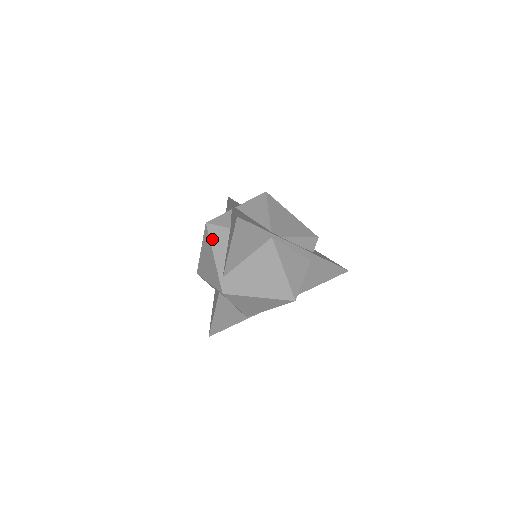
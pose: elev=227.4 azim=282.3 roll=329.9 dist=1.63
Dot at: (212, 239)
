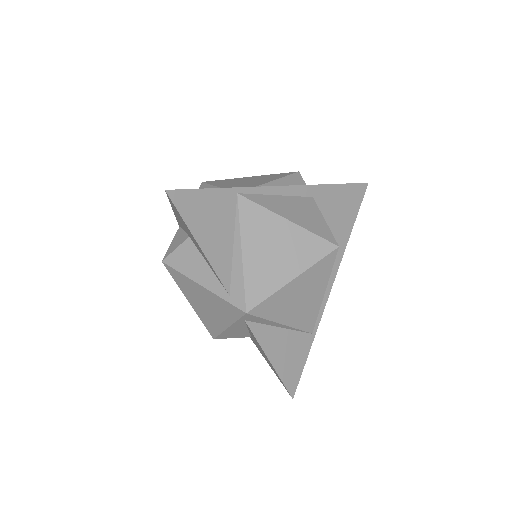
Dot at: (182, 270)
